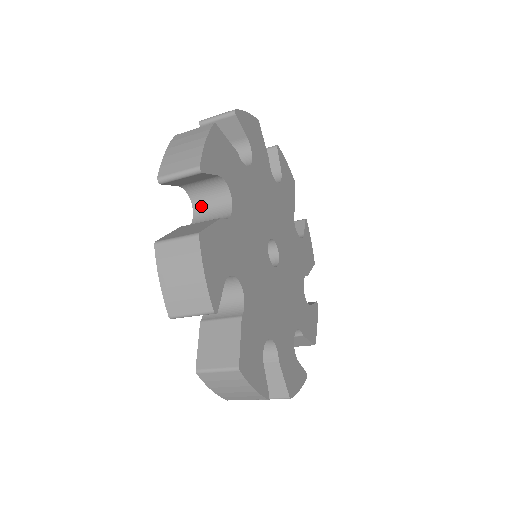
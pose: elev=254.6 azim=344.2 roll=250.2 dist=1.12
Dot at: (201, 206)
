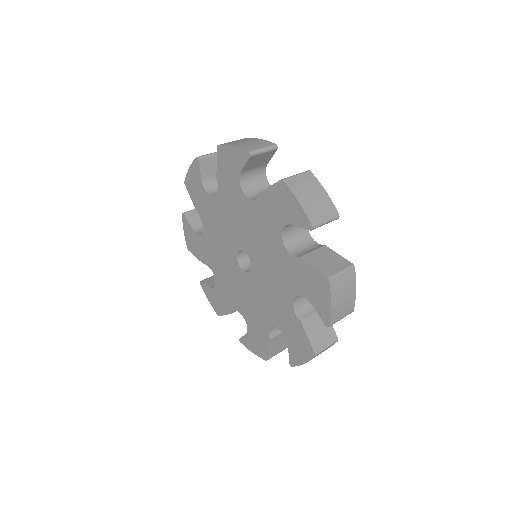
Dot at: (250, 191)
